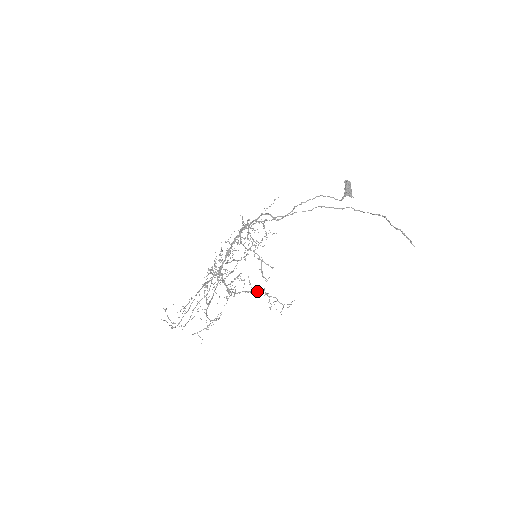
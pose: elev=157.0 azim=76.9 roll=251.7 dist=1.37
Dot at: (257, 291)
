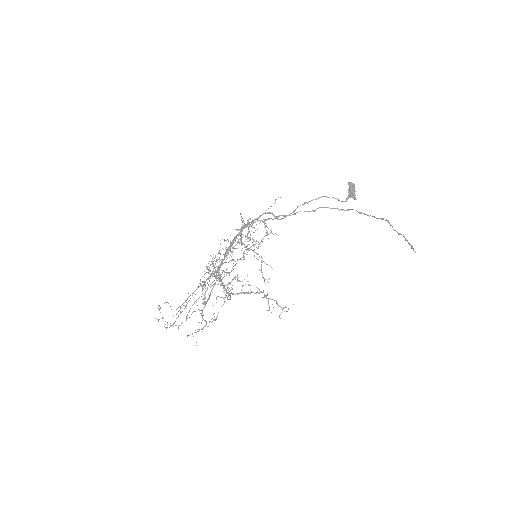
Dot at: (256, 293)
